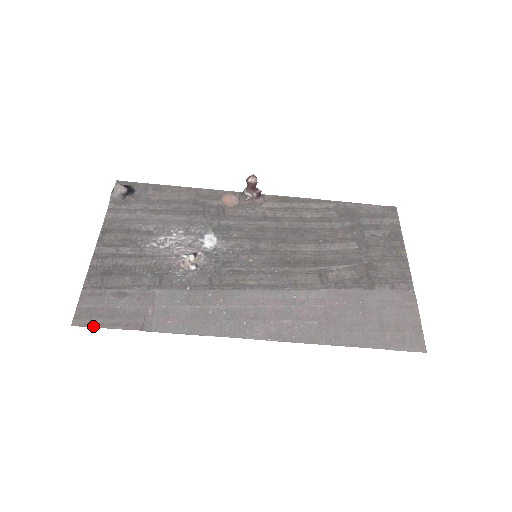
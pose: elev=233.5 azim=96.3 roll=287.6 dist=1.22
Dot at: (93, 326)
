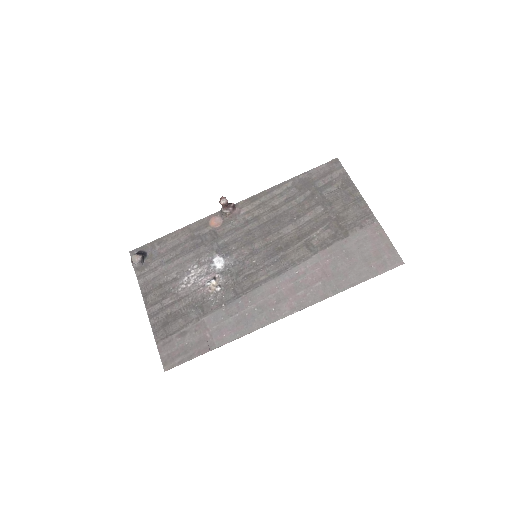
Dot at: (178, 365)
